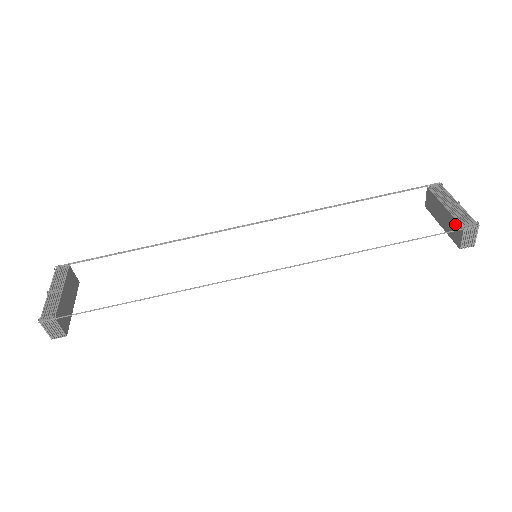
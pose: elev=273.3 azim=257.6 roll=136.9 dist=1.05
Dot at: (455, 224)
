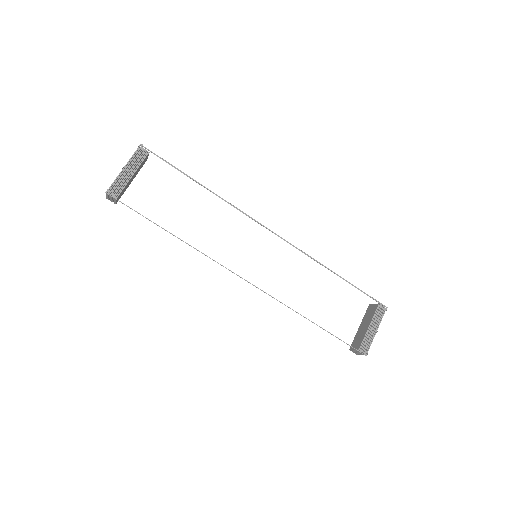
Dot at: (360, 341)
